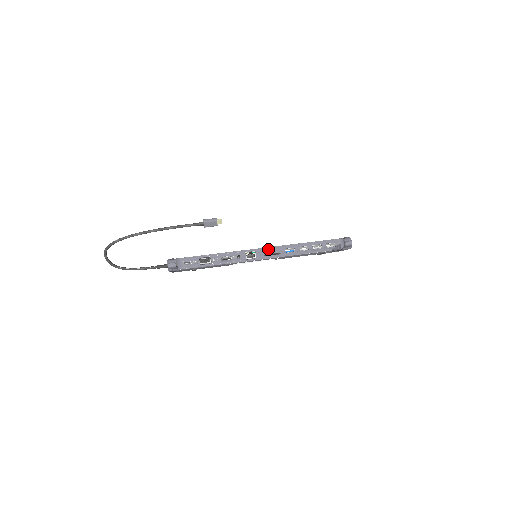
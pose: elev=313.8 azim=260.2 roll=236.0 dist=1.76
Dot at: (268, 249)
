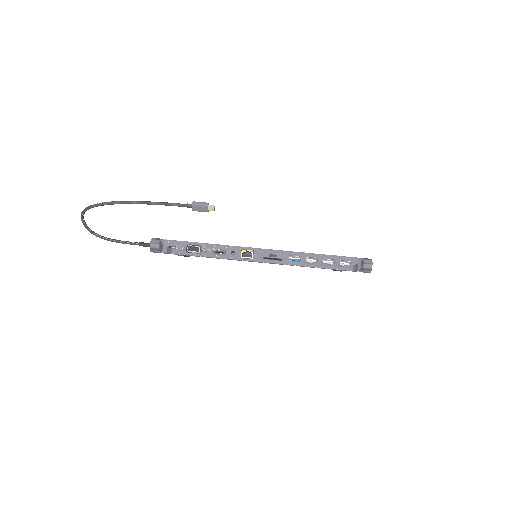
Dot at: (269, 251)
